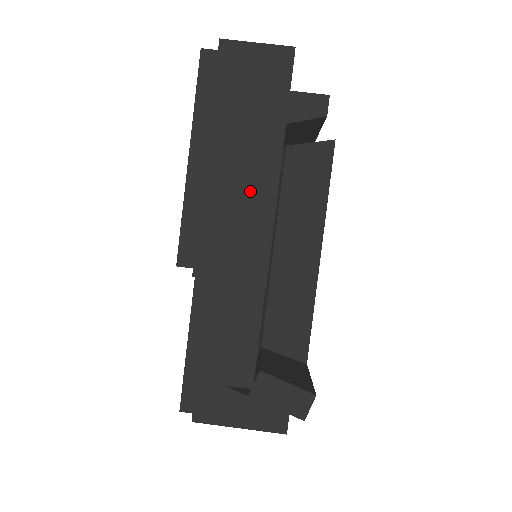
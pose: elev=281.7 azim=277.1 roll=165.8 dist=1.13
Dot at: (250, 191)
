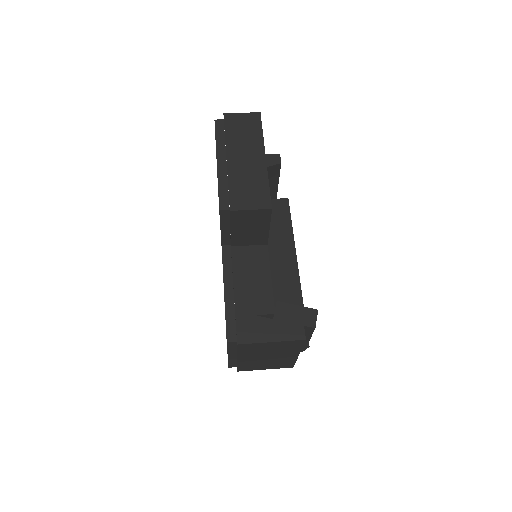
Dot at: (253, 169)
